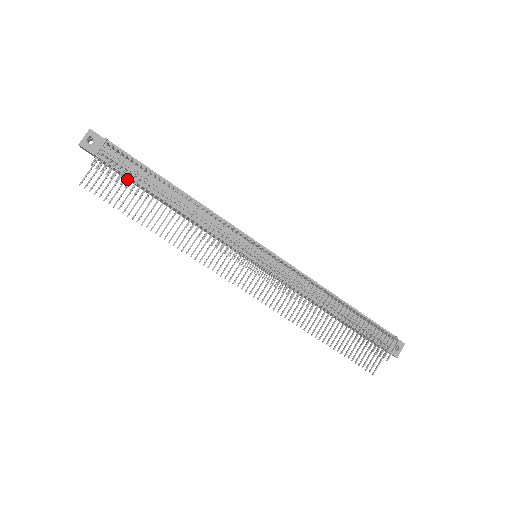
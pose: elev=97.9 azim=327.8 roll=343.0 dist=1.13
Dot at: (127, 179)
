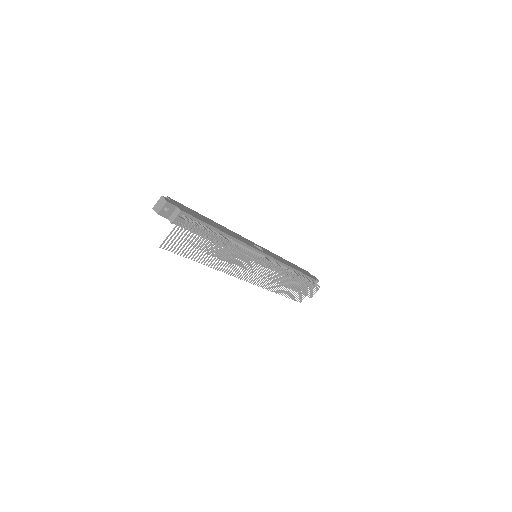
Dot at: occluded
